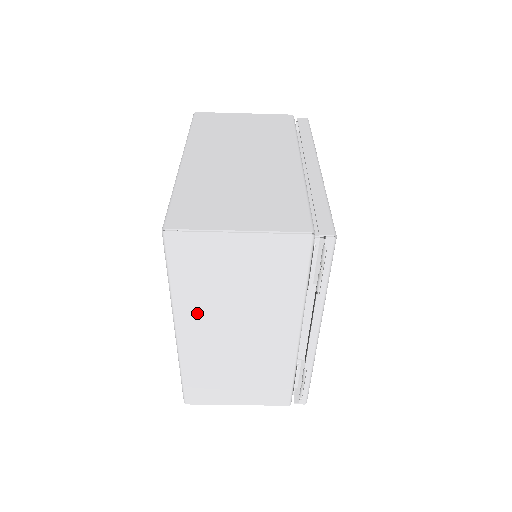
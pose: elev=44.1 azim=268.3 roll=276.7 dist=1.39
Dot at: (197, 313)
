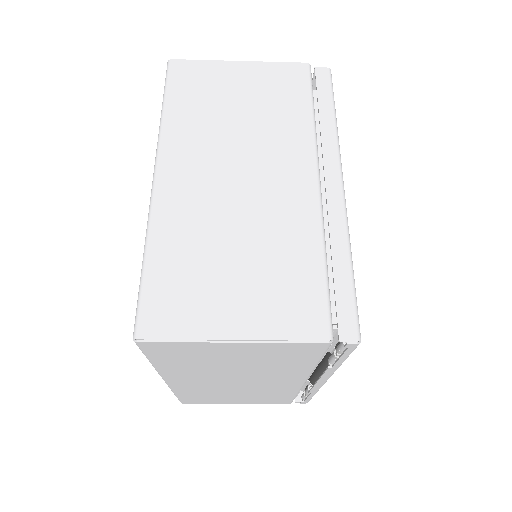
Dot at: (187, 374)
